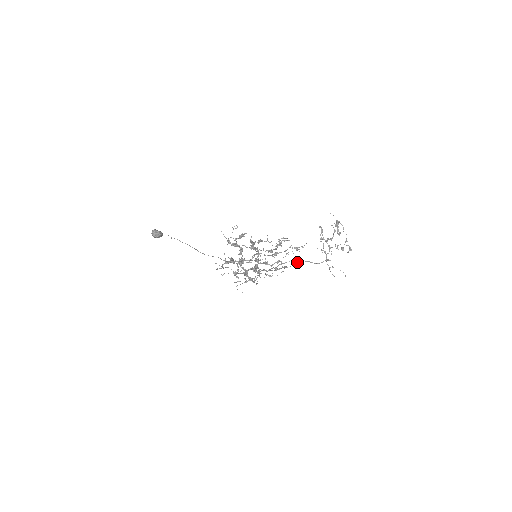
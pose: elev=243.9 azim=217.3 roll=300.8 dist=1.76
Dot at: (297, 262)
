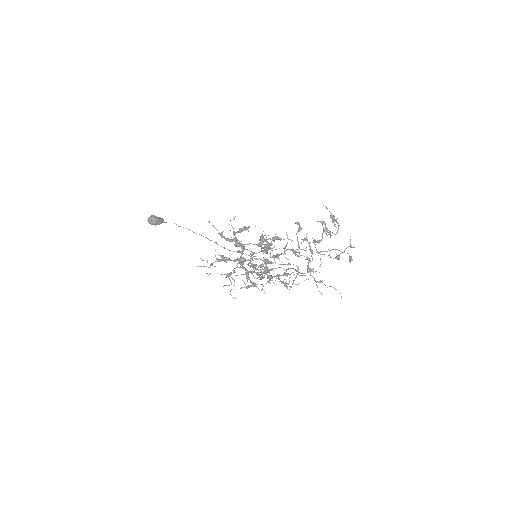
Dot at: (287, 269)
